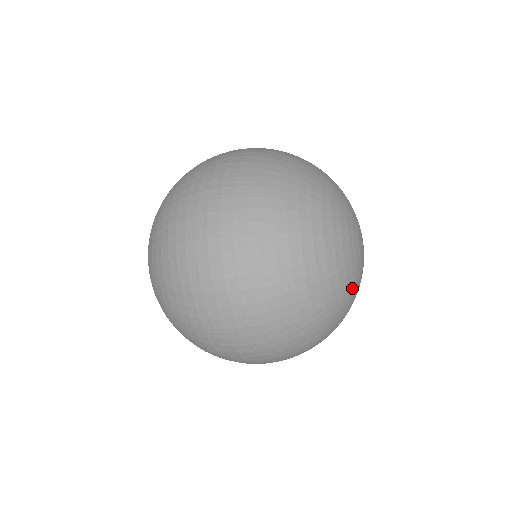
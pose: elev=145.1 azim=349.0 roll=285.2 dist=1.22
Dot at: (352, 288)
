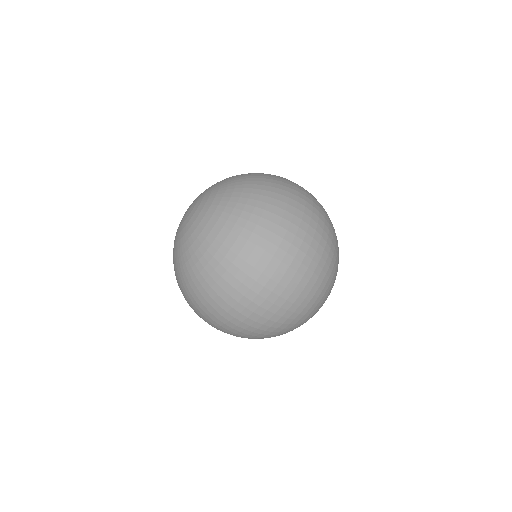
Dot at: occluded
